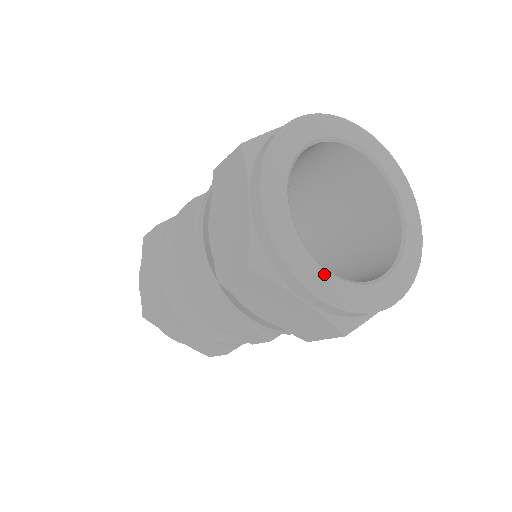
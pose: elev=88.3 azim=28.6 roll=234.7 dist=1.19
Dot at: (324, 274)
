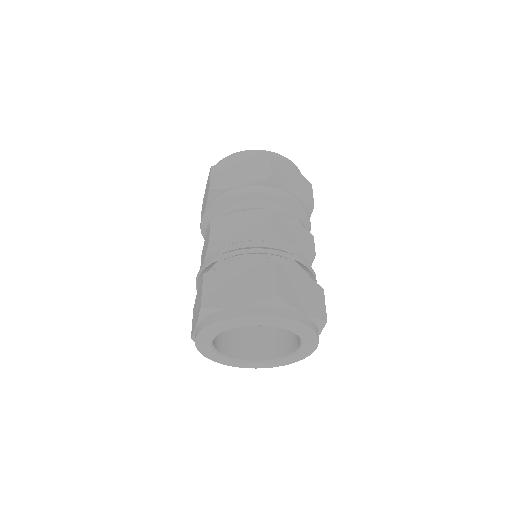
Dot at: (224, 359)
